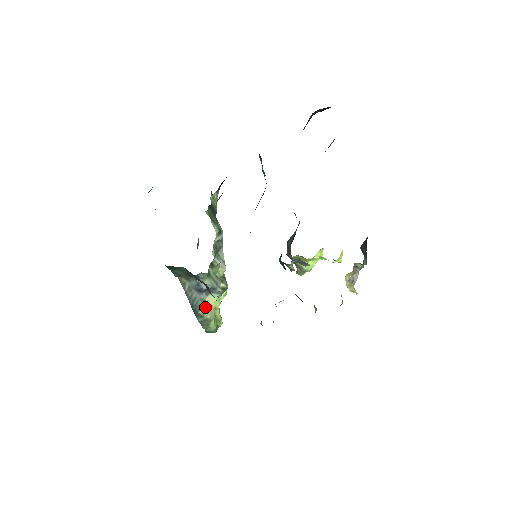
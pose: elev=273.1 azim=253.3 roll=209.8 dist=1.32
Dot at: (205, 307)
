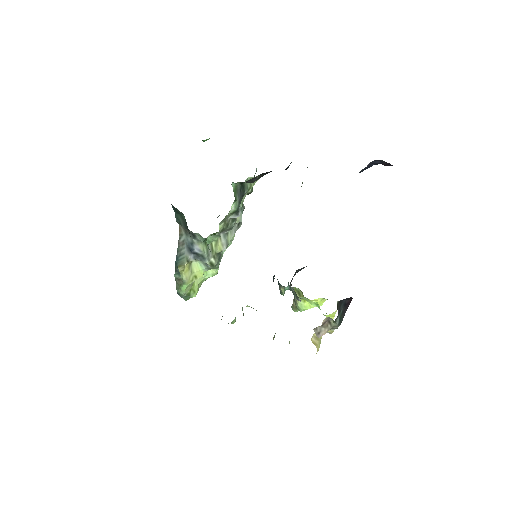
Dot at: (186, 268)
